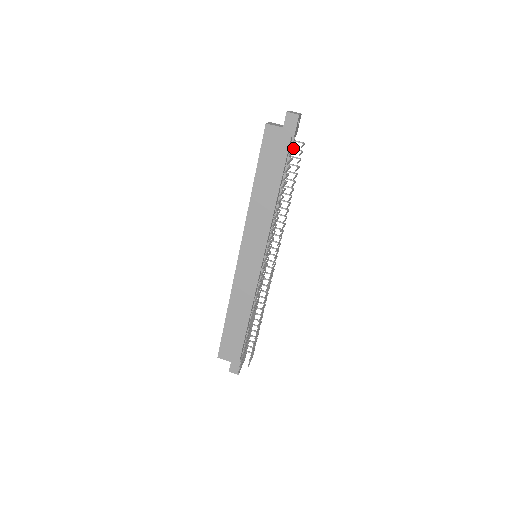
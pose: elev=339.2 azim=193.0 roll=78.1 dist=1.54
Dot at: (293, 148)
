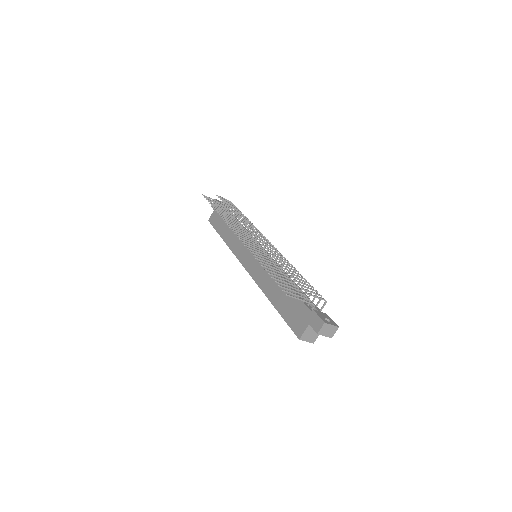
Dot at: (230, 211)
